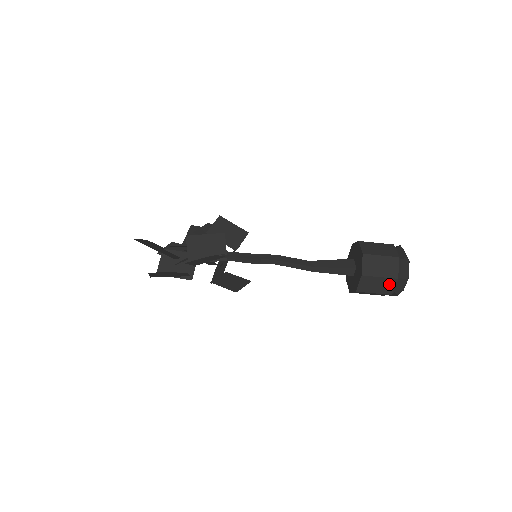
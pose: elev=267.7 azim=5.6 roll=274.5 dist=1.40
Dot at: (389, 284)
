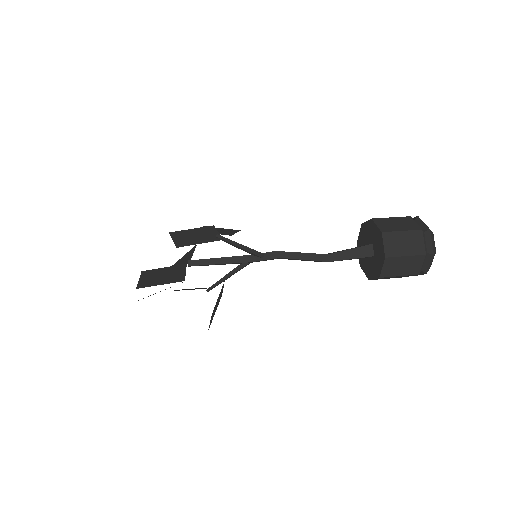
Dot at: (416, 239)
